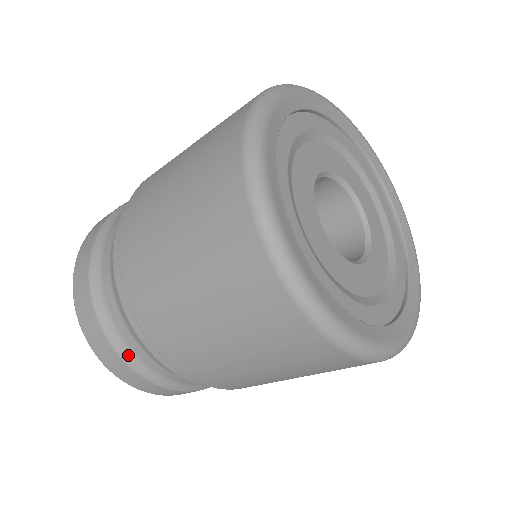
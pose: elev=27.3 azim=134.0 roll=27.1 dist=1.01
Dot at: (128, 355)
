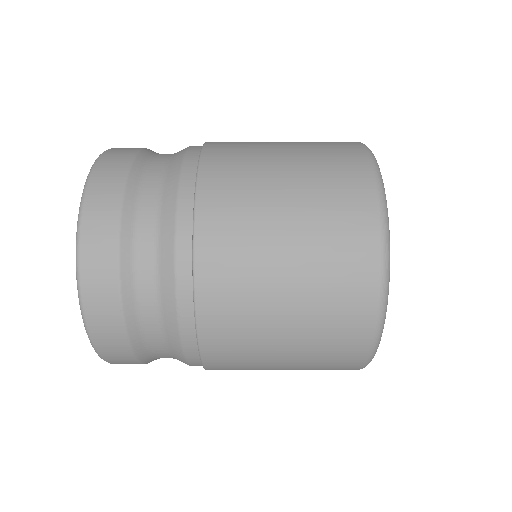
Dot at: occluded
